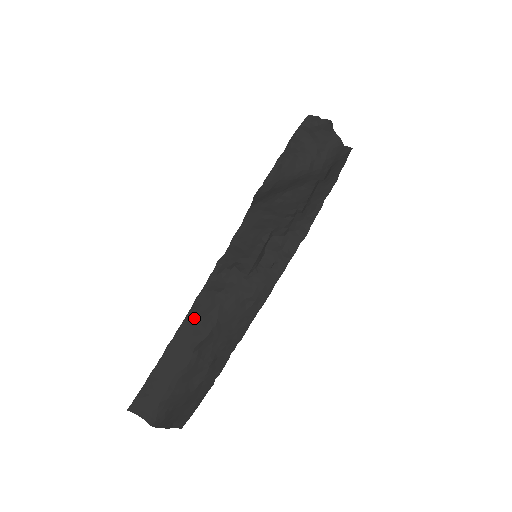
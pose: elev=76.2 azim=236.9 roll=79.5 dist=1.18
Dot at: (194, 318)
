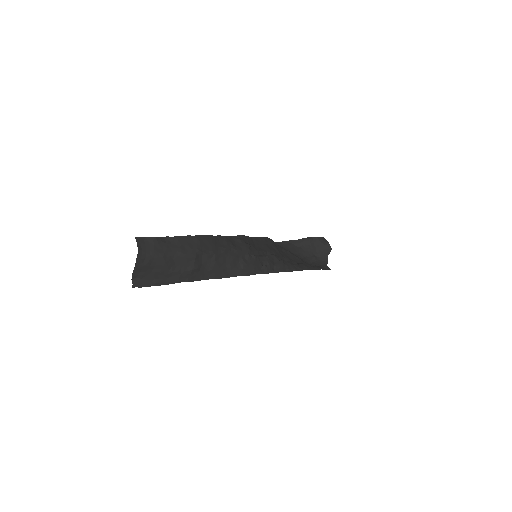
Dot at: (211, 240)
